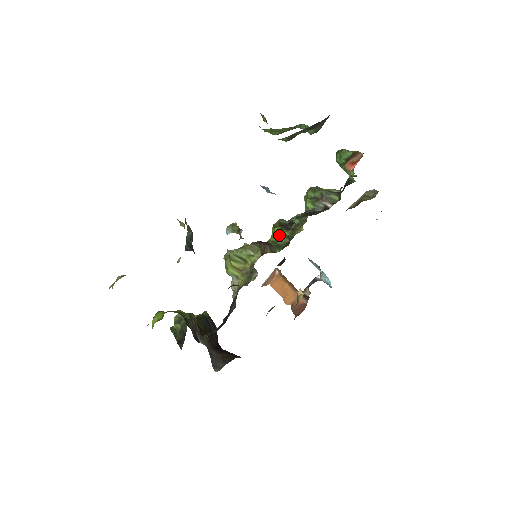
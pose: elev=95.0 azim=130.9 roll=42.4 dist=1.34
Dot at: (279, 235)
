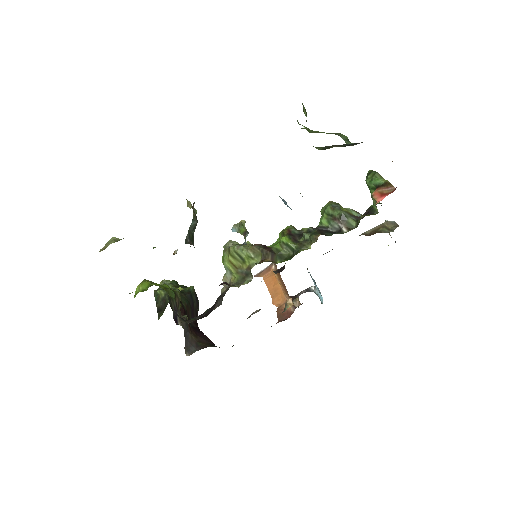
Dot at: (285, 245)
